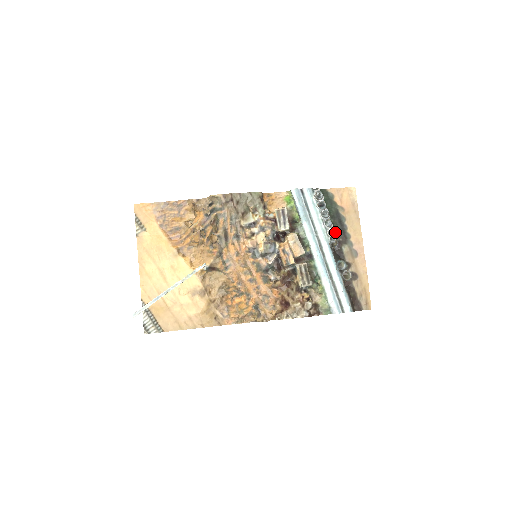
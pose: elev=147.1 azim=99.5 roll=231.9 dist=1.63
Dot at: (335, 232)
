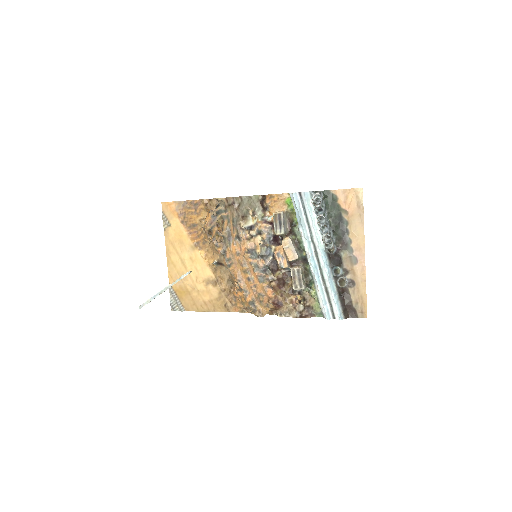
Dot at: (331, 239)
